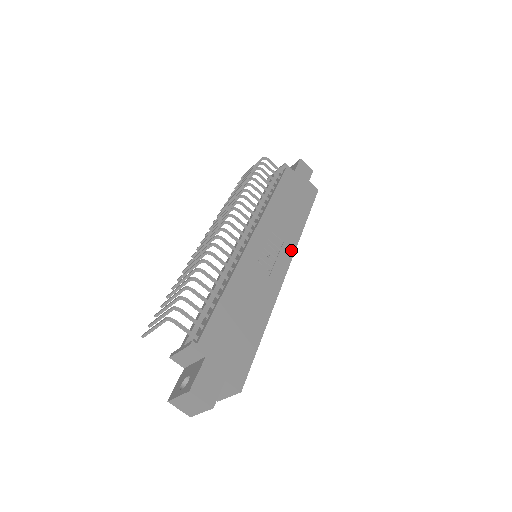
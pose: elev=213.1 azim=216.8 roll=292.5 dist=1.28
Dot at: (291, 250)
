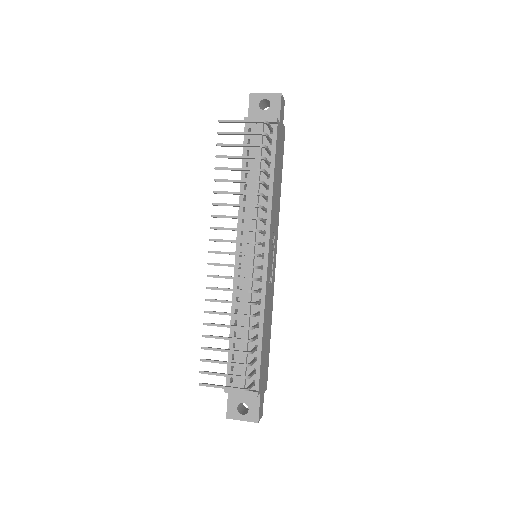
Dot at: (277, 236)
